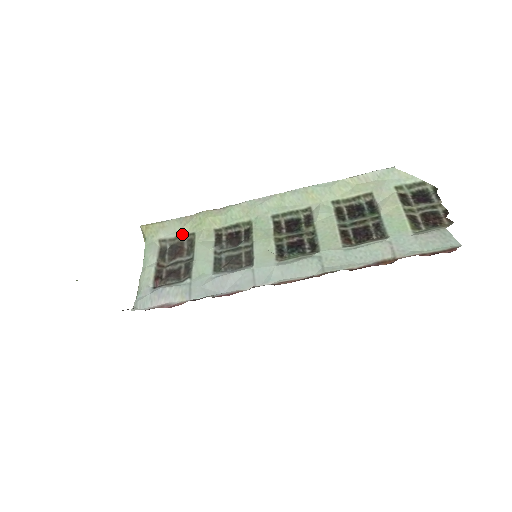
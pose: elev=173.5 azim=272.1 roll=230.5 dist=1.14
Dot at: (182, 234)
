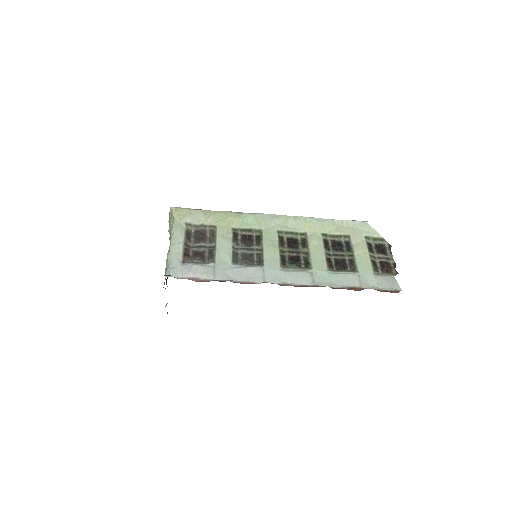
Dot at: (205, 224)
